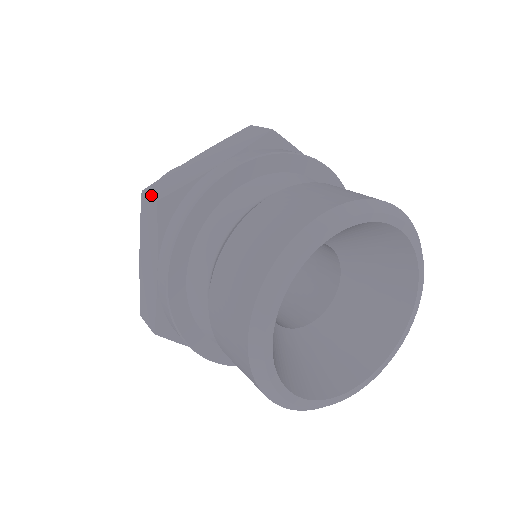
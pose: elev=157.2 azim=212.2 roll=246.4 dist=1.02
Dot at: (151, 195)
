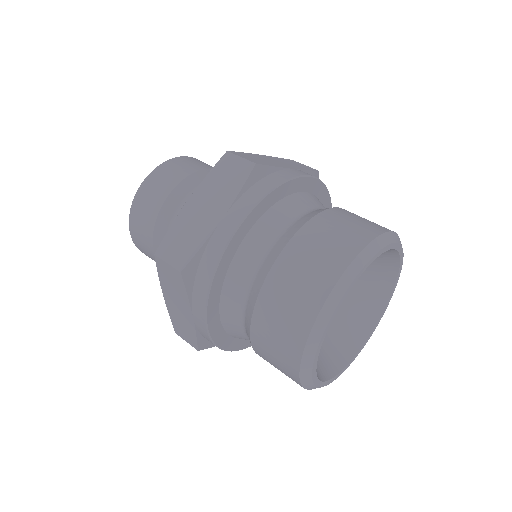
Dot at: (244, 157)
